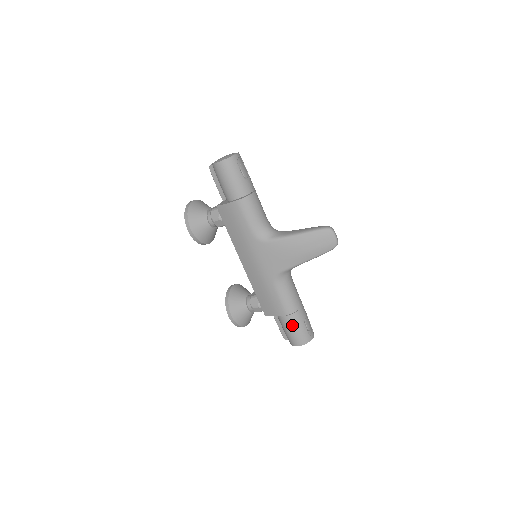
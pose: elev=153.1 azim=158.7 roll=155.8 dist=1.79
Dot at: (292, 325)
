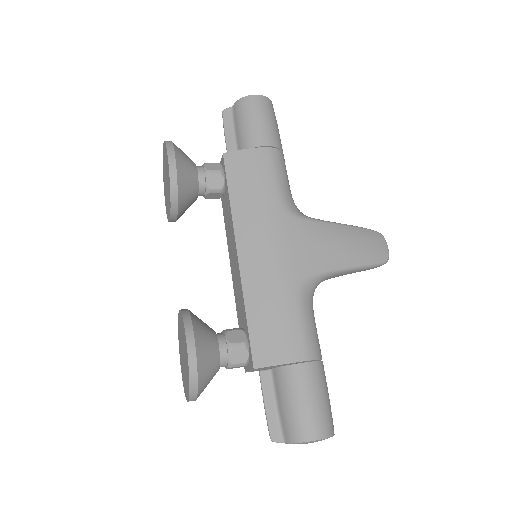
Dot at: (314, 385)
